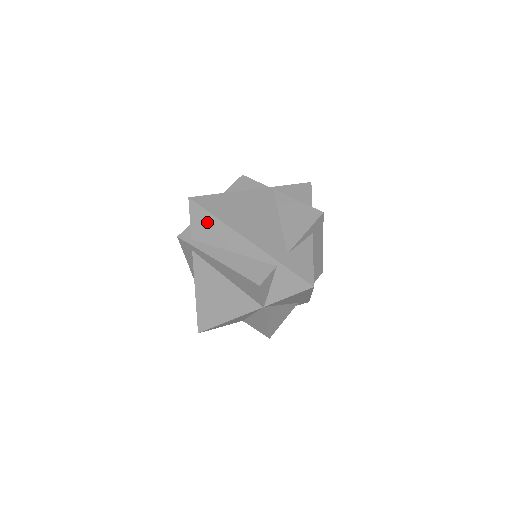
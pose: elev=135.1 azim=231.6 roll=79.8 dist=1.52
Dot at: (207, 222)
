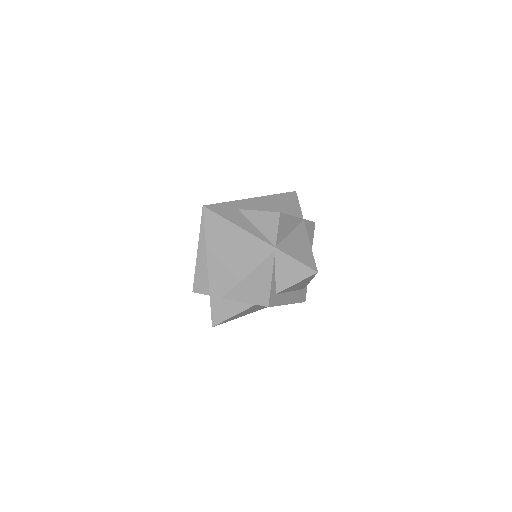
Dot at: occluded
